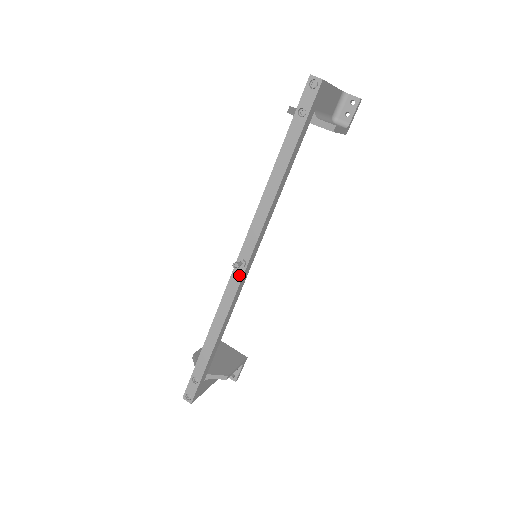
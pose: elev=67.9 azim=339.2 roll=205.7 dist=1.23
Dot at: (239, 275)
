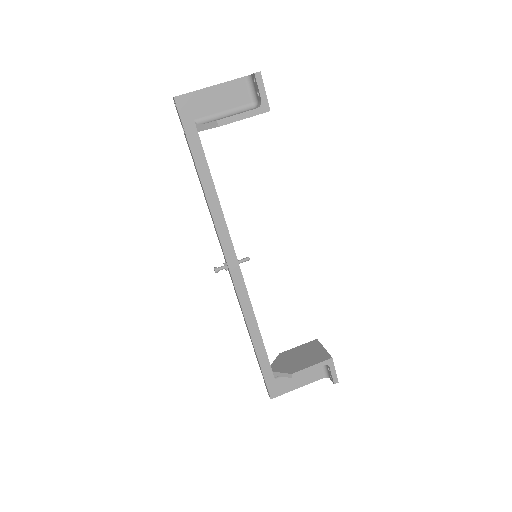
Dot at: (231, 277)
